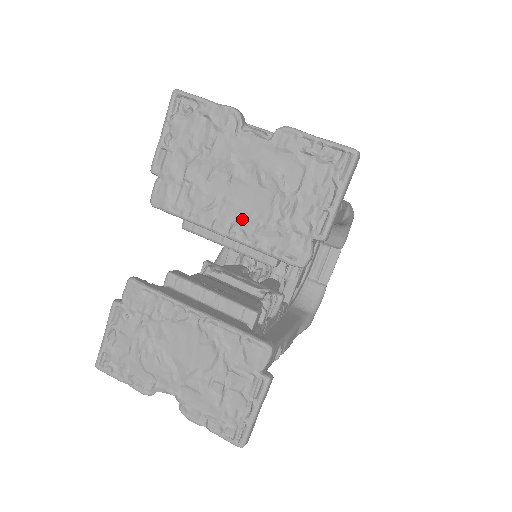
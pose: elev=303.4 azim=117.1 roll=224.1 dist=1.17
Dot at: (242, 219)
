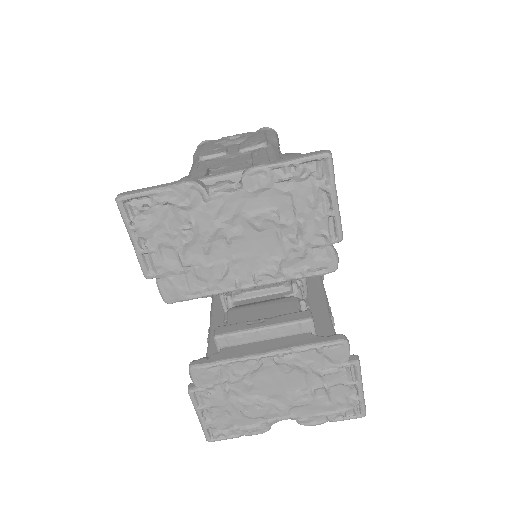
Dot at: (259, 266)
